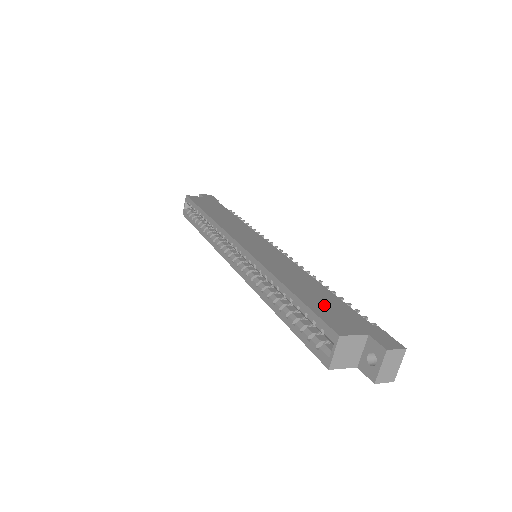
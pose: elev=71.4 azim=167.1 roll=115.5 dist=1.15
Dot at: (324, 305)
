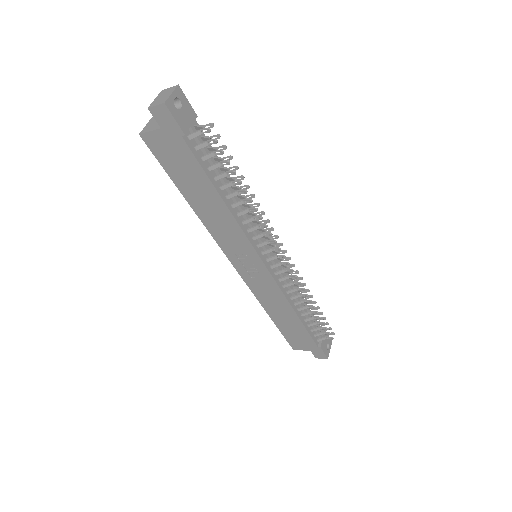
Dot at: occluded
